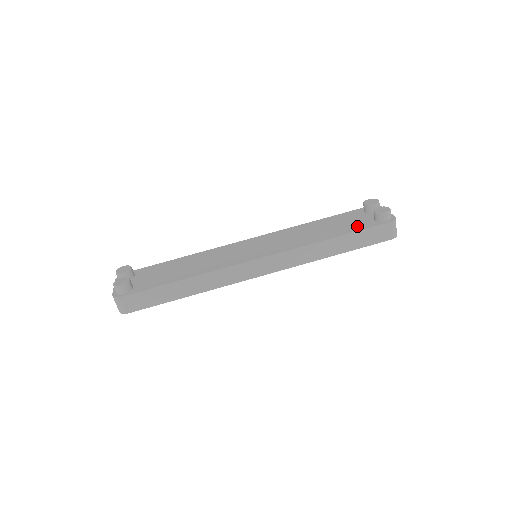
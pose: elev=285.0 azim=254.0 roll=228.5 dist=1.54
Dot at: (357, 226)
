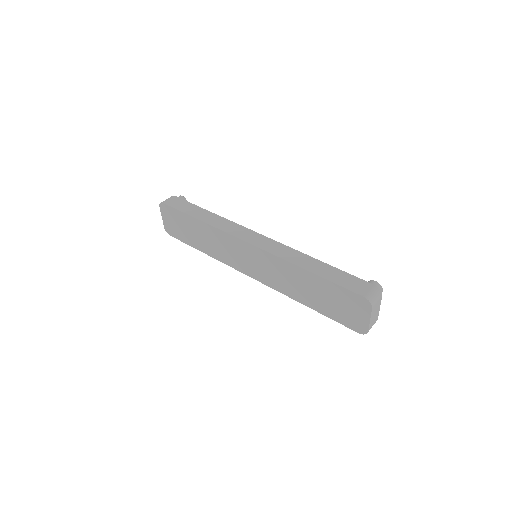
Dot at: occluded
